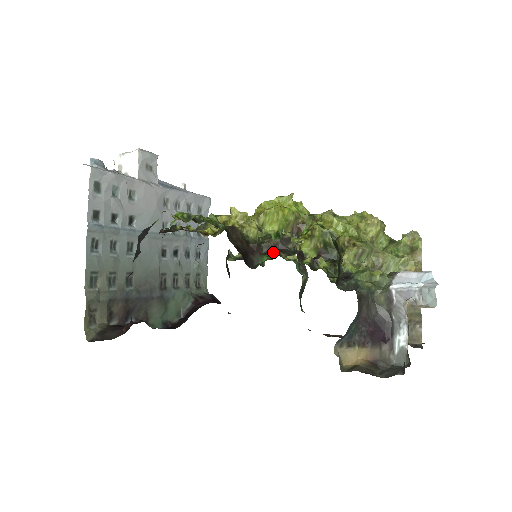
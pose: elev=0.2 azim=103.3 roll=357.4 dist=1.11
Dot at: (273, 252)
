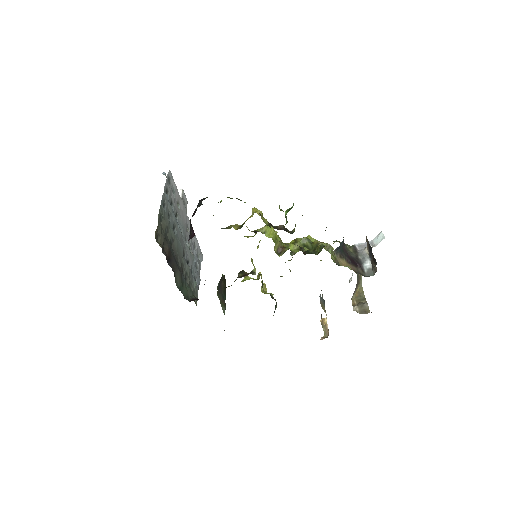
Dot at: (281, 229)
